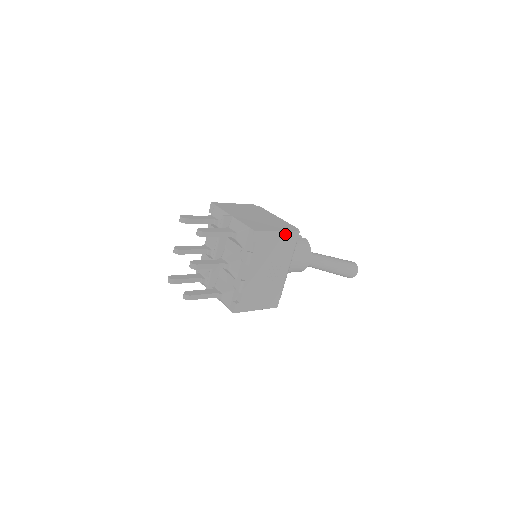
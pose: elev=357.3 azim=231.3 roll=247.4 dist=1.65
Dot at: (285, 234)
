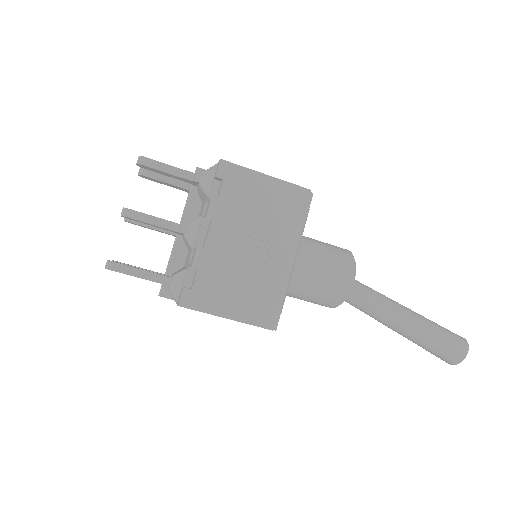
Dot at: (281, 186)
